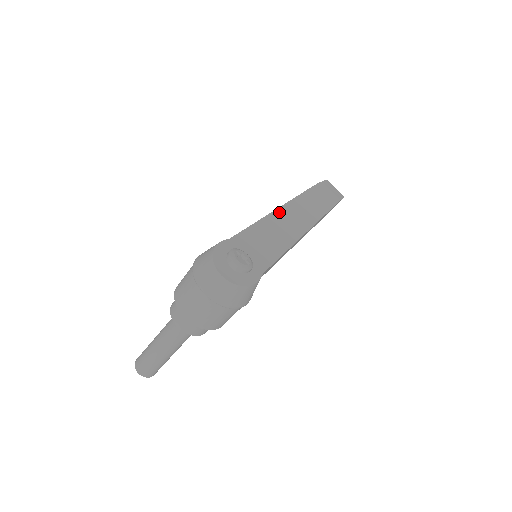
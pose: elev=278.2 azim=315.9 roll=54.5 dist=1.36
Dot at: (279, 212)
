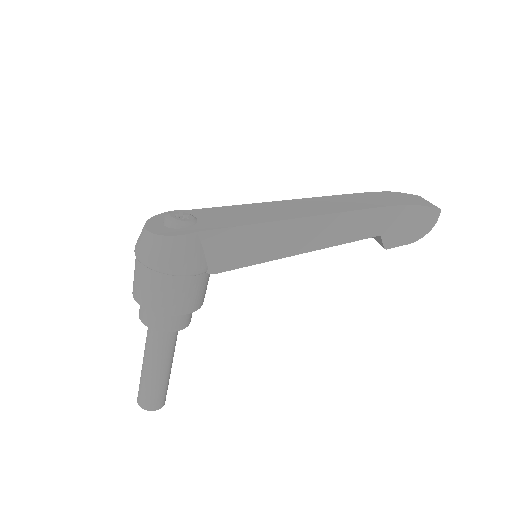
Dot at: (286, 202)
